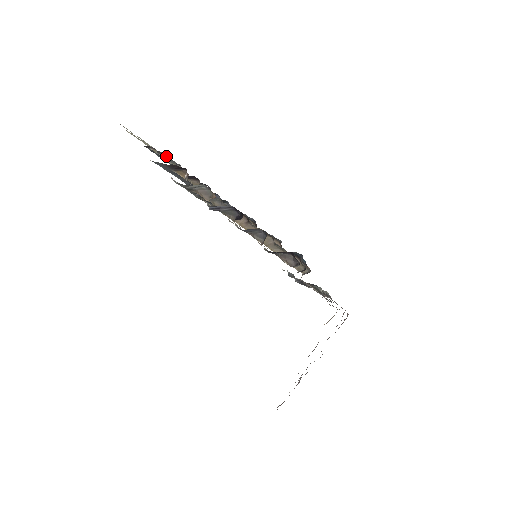
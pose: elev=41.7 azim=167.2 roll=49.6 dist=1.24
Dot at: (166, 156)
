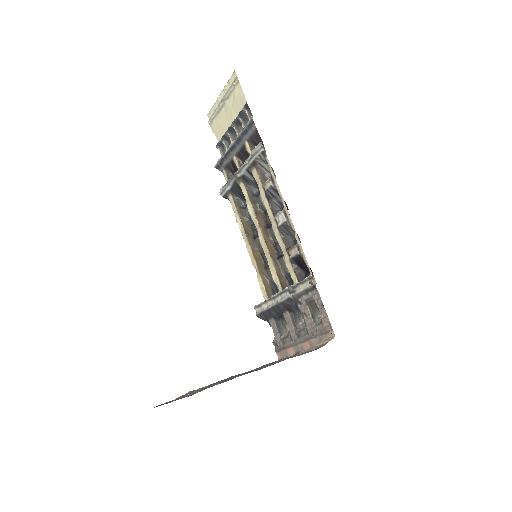
Dot at: (240, 127)
